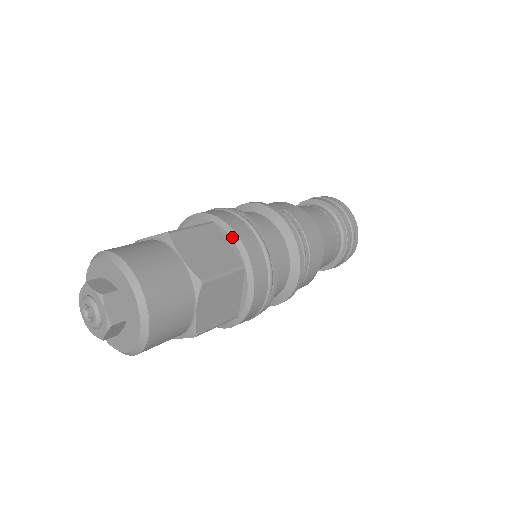
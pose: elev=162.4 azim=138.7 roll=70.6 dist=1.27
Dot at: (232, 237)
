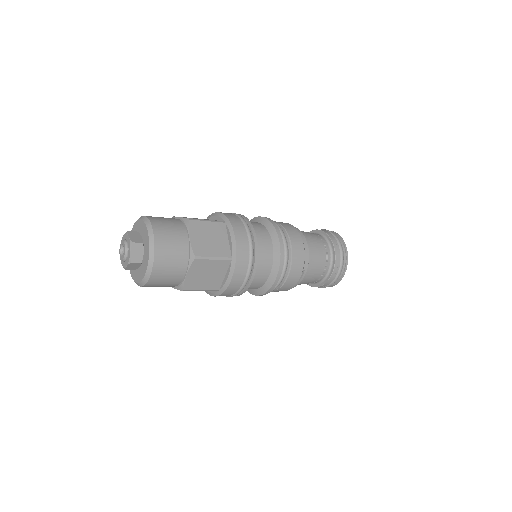
Dot at: (216, 215)
